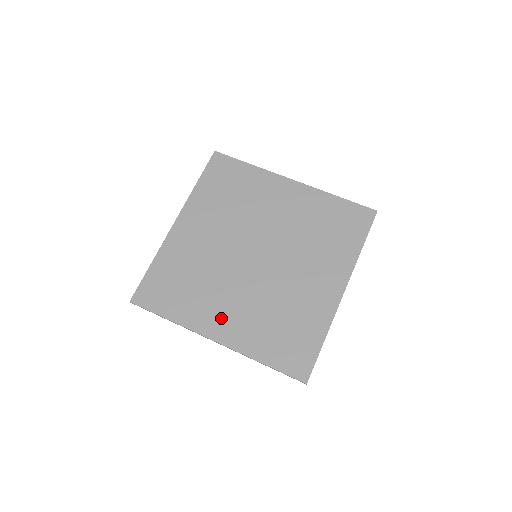
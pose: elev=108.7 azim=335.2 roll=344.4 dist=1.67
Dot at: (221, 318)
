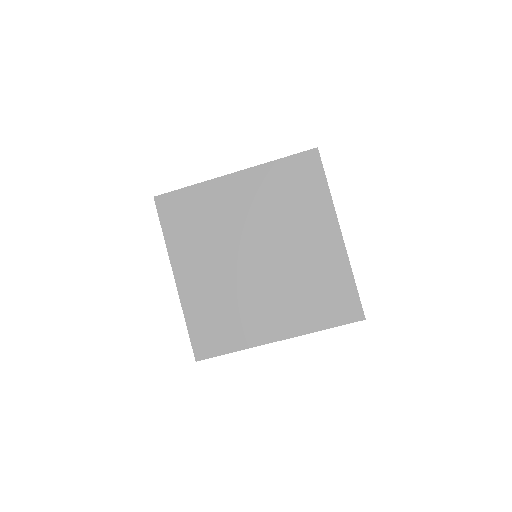
Dot at: (193, 270)
